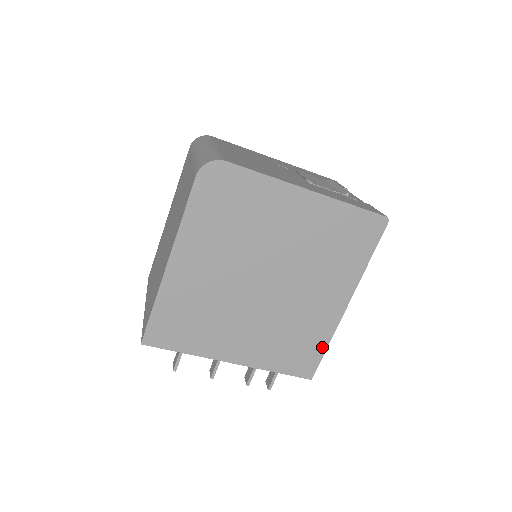
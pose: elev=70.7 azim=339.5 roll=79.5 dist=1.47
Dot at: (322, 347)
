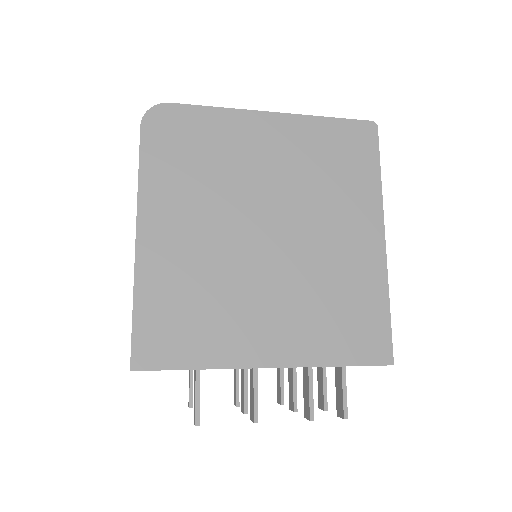
Dot at: (382, 308)
